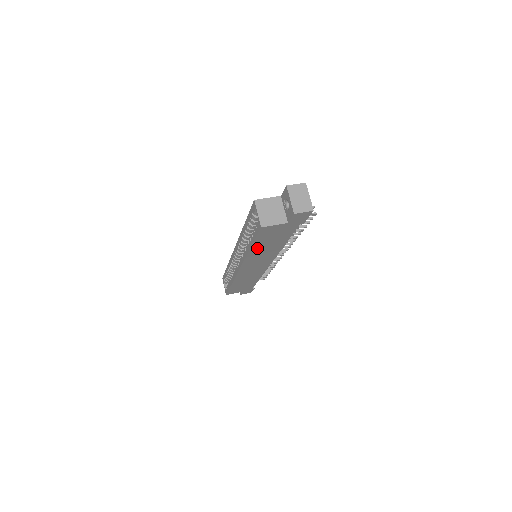
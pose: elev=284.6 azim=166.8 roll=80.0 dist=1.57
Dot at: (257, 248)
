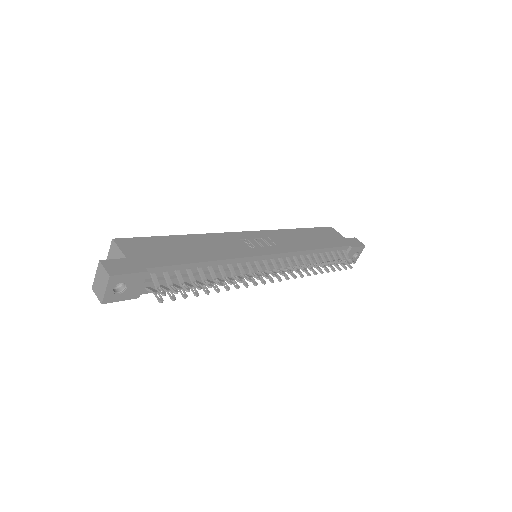
Dot at: occluded
